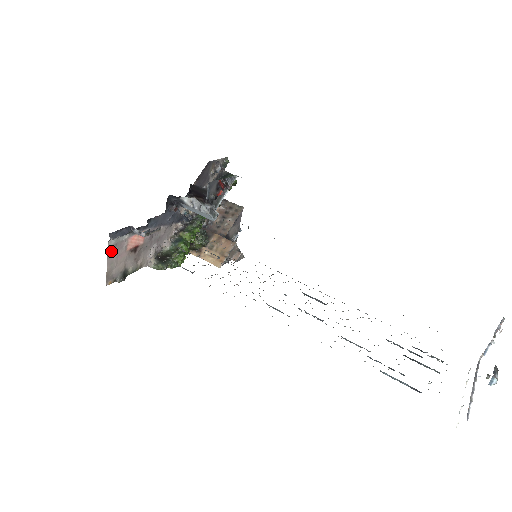
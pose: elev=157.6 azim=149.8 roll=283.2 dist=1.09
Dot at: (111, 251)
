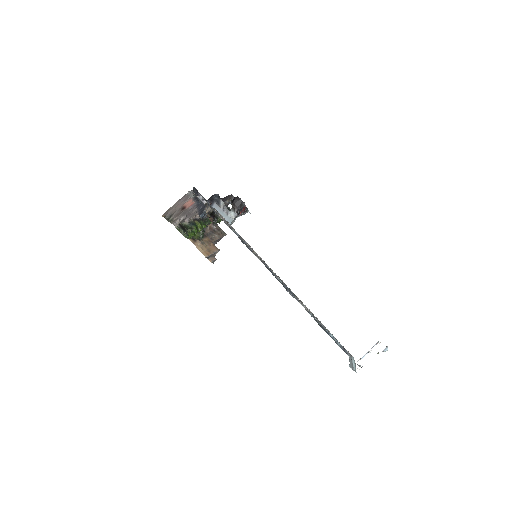
Dot at: (183, 198)
